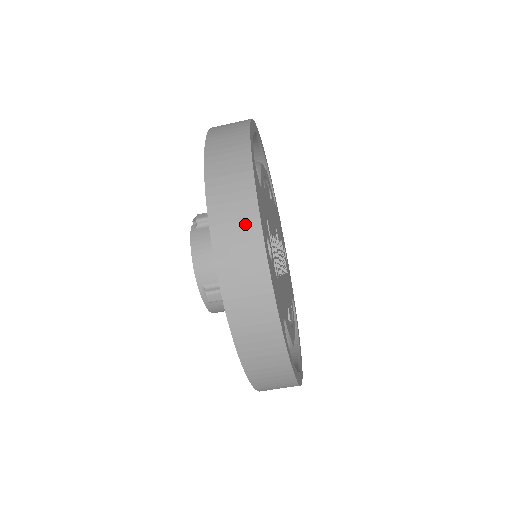
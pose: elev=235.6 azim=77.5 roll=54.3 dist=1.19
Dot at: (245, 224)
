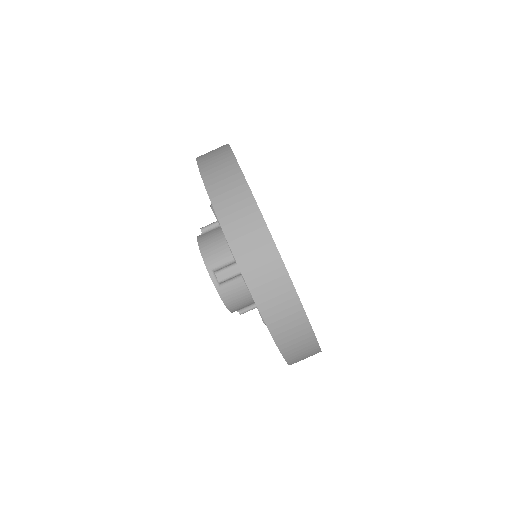
Dot at: (229, 173)
